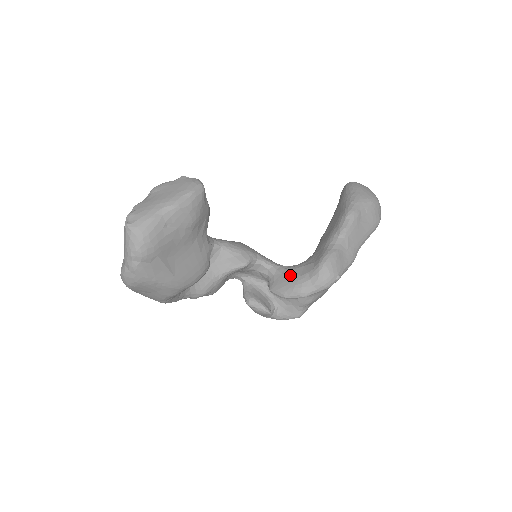
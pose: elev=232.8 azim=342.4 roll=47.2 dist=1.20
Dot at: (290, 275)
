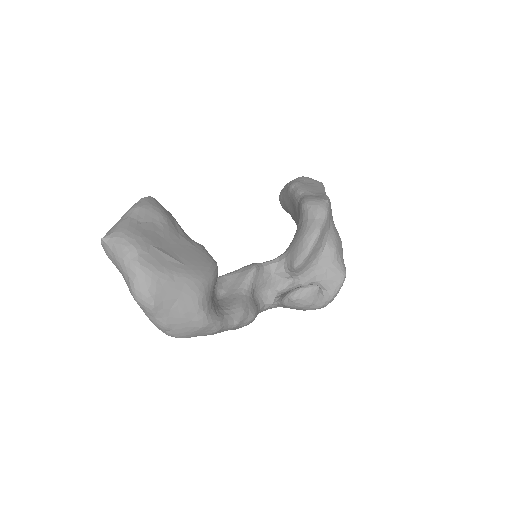
Dot at: (294, 239)
